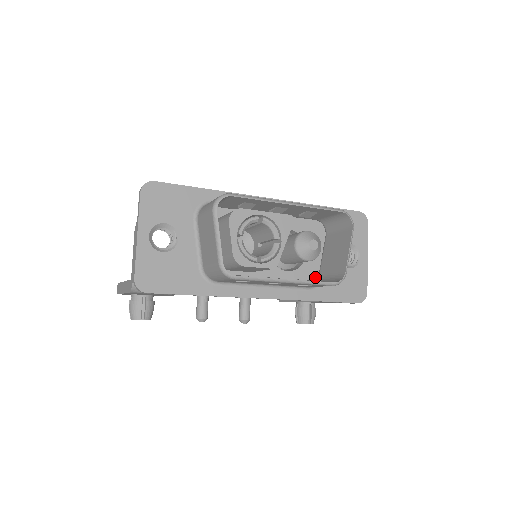
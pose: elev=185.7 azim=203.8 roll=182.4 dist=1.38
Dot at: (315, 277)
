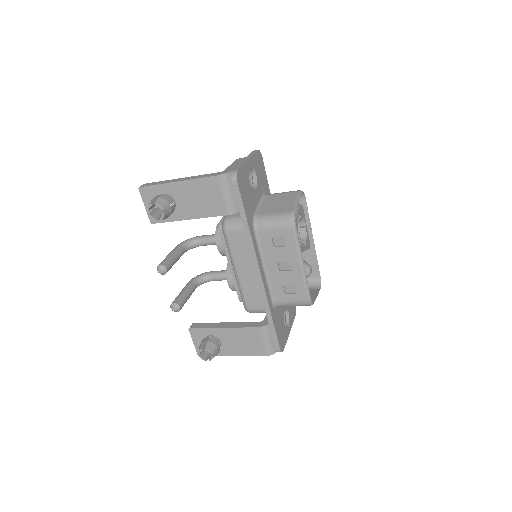
Dot at: occluded
